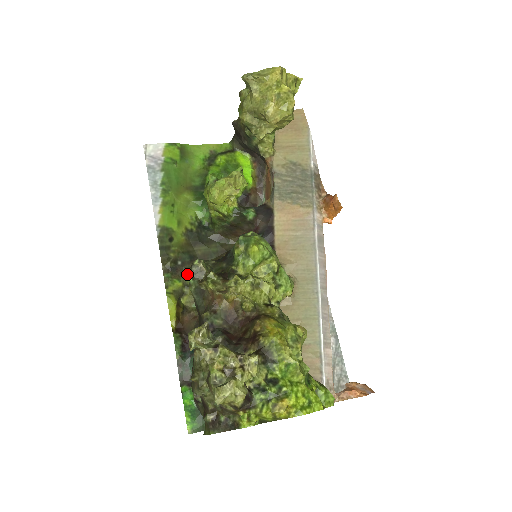
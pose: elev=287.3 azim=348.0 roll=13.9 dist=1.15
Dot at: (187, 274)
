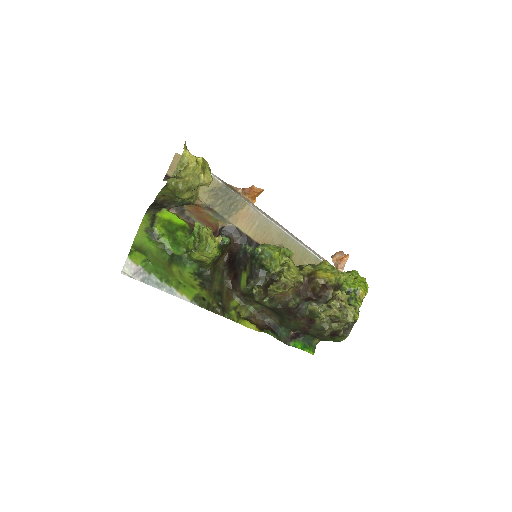
Dot at: (228, 304)
